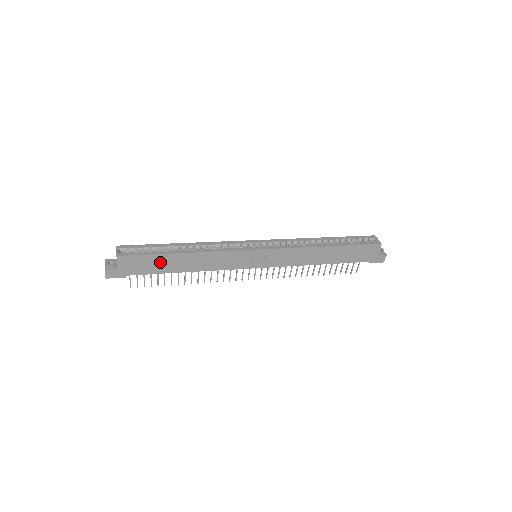
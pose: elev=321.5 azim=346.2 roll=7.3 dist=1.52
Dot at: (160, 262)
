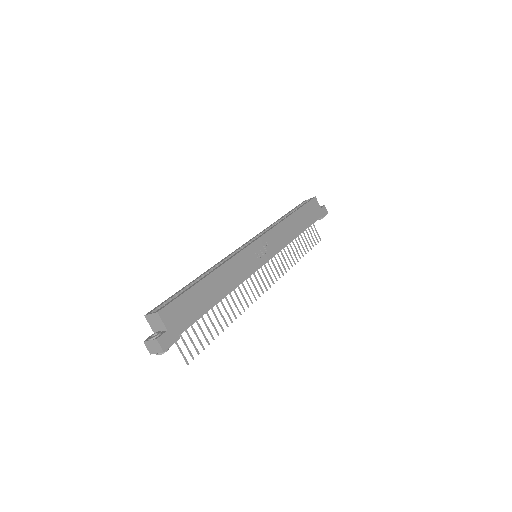
Dot at: (197, 298)
